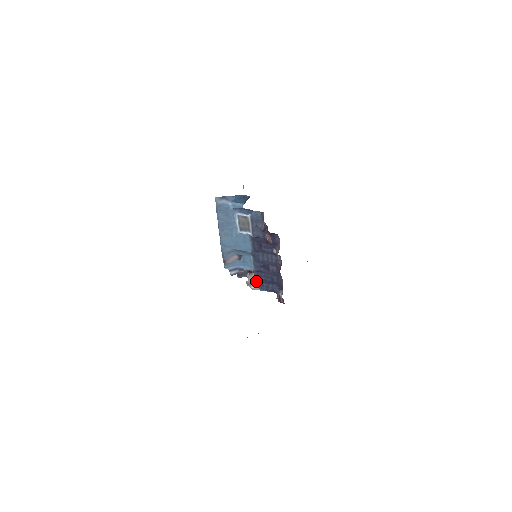
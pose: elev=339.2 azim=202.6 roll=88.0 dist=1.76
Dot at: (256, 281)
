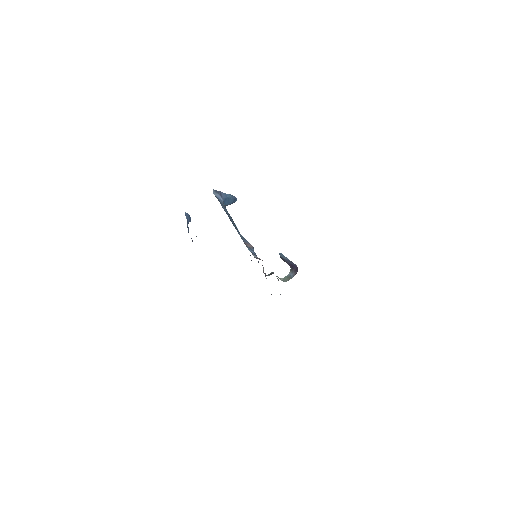
Dot at: occluded
